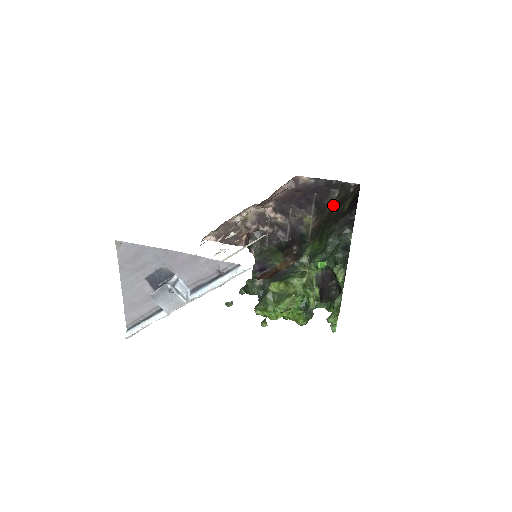
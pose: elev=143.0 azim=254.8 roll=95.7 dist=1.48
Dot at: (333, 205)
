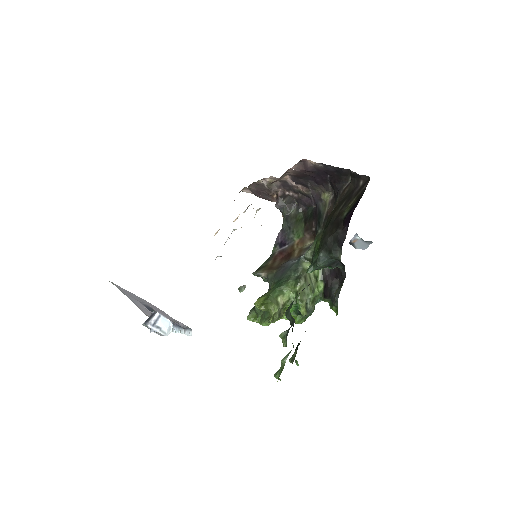
Dot at: (342, 197)
